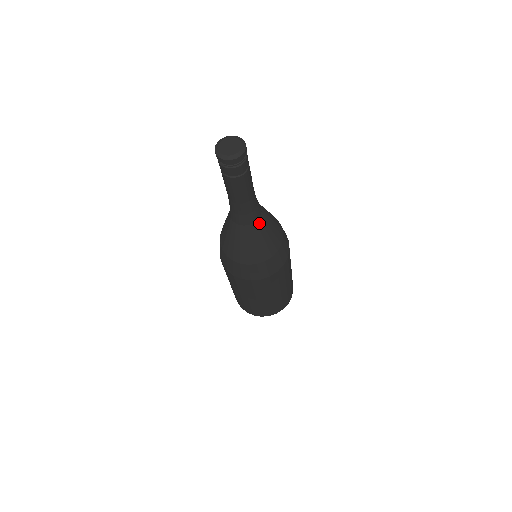
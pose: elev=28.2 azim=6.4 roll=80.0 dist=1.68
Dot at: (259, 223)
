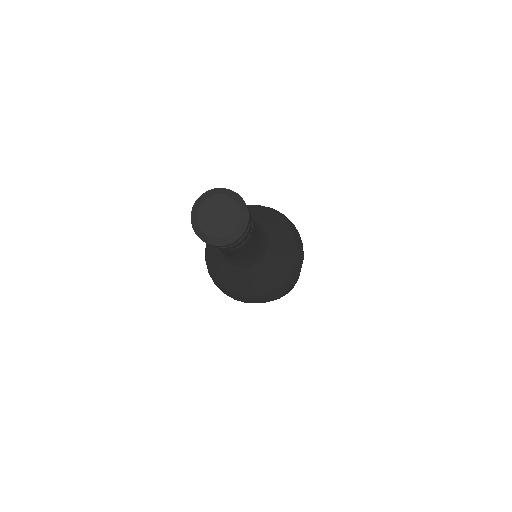
Dot at: (258, 266)
